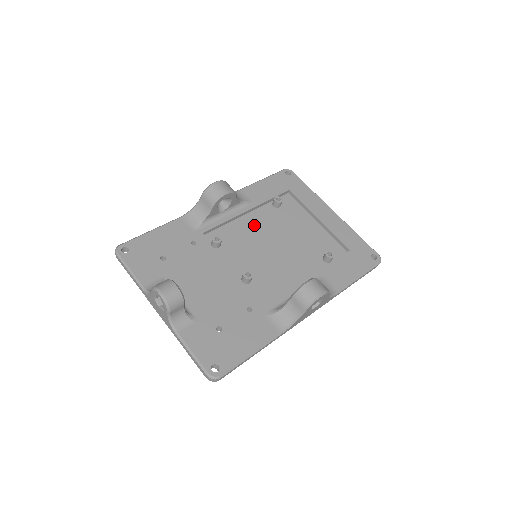
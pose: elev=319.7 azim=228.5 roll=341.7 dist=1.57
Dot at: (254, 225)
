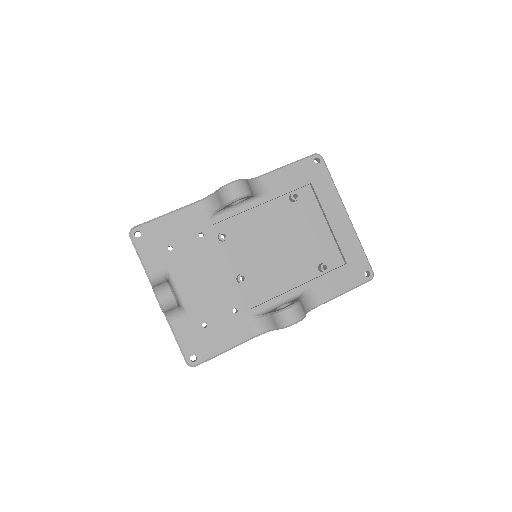
Dot at: (264, 220)
